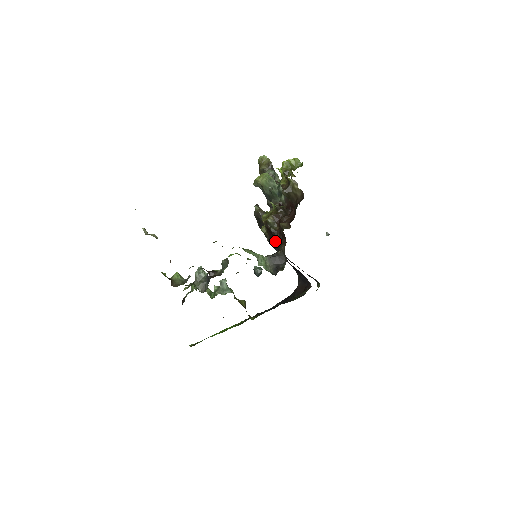
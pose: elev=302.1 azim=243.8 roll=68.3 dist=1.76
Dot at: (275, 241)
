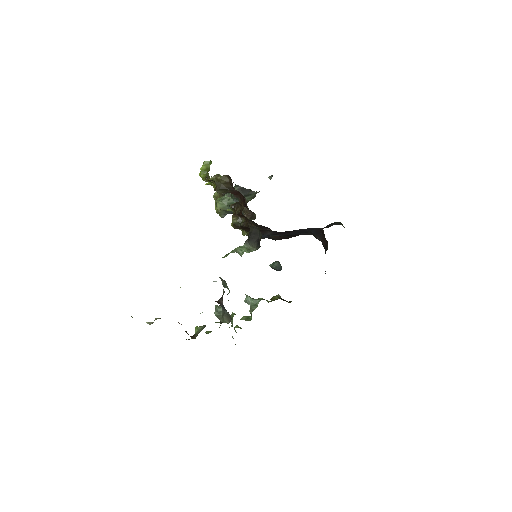
Dot at: occluded
